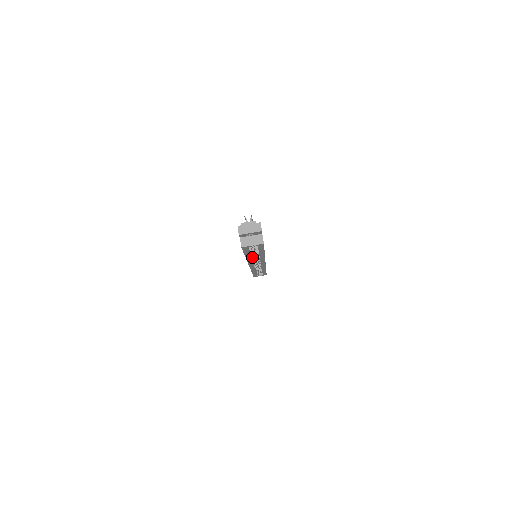
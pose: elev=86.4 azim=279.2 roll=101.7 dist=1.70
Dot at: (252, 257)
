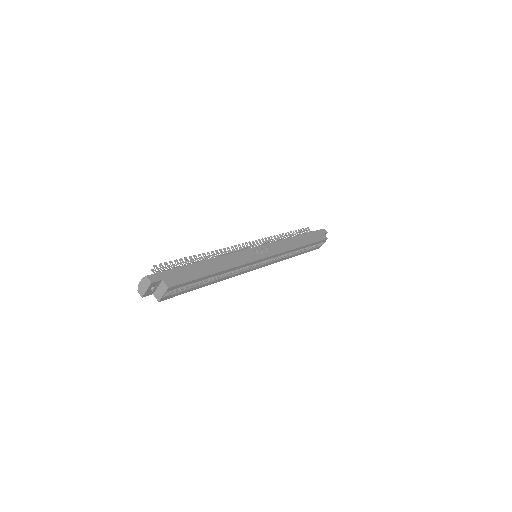
Dot at: (225, 275)
